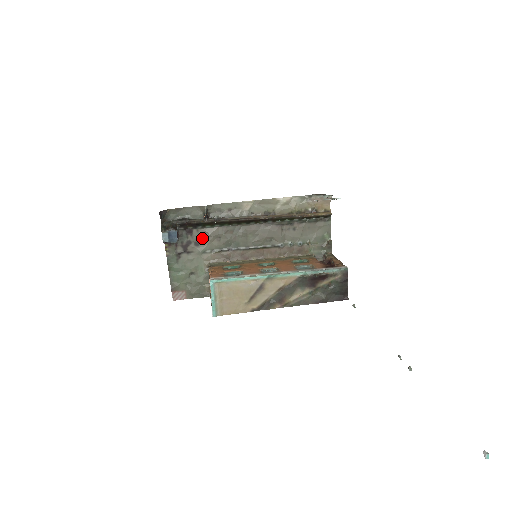
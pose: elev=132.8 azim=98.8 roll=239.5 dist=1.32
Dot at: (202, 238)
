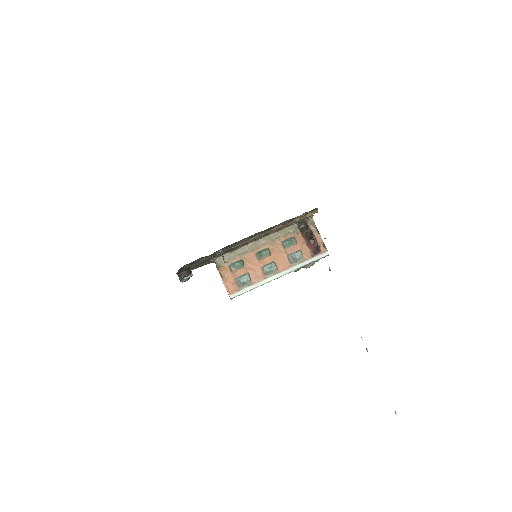
Dot at: occluded
